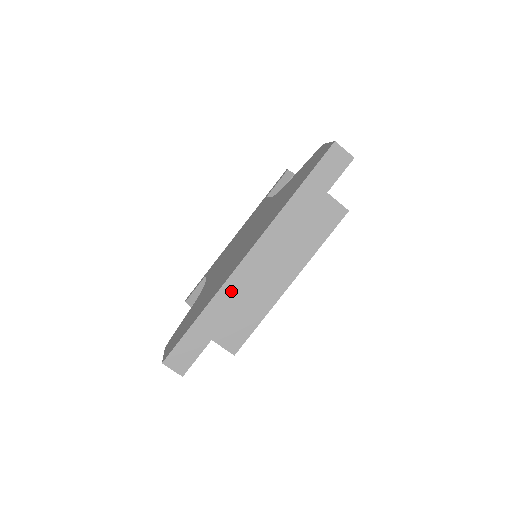
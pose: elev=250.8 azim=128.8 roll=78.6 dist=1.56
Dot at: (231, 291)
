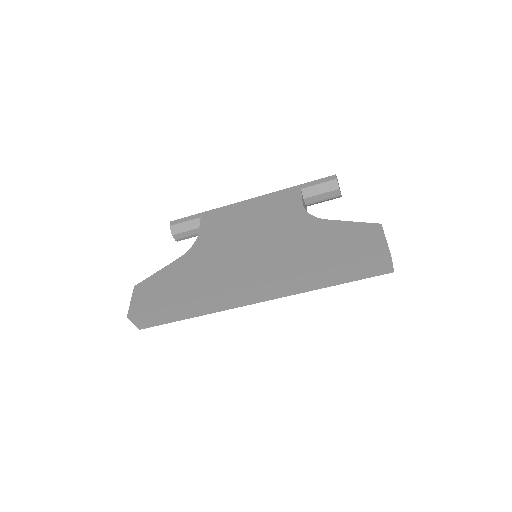
Dot at: (217, 302)
